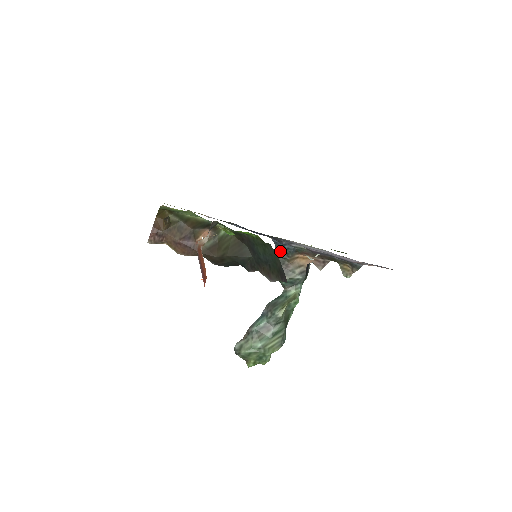
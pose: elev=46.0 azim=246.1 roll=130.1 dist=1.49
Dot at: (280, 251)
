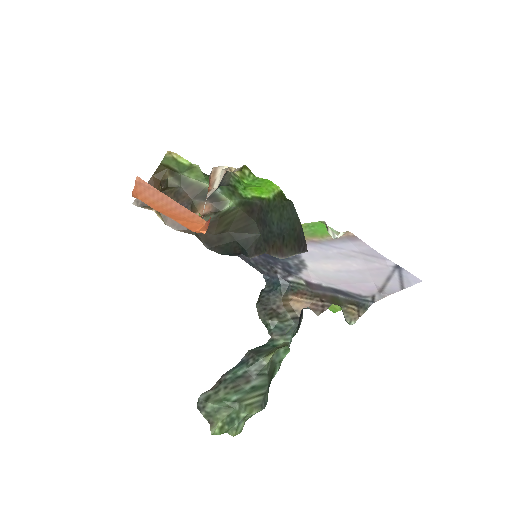
Dot at: (272, 289)
